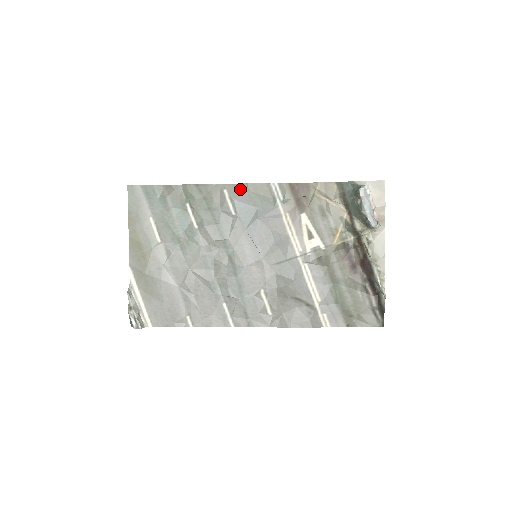
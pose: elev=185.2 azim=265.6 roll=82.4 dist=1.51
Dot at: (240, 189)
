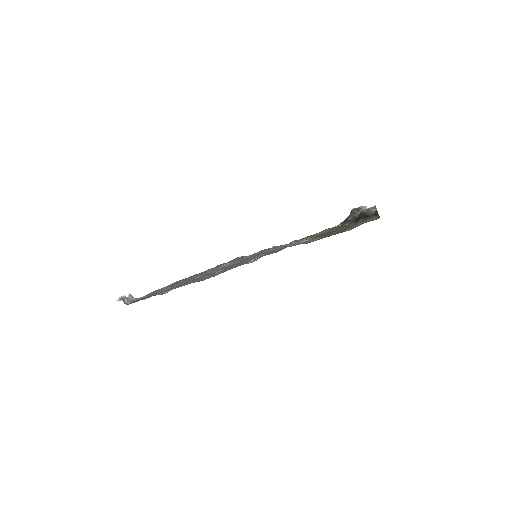
Dot at: occluded
